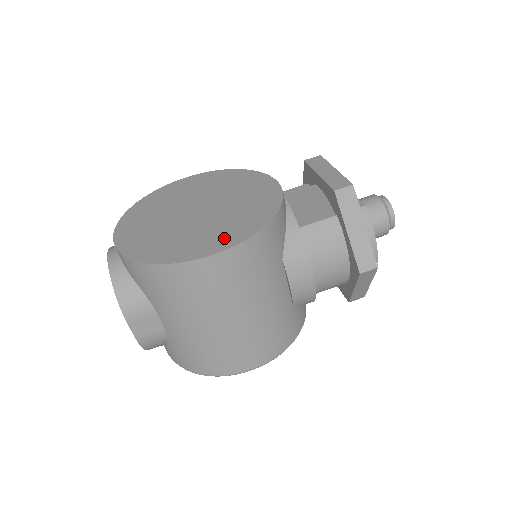
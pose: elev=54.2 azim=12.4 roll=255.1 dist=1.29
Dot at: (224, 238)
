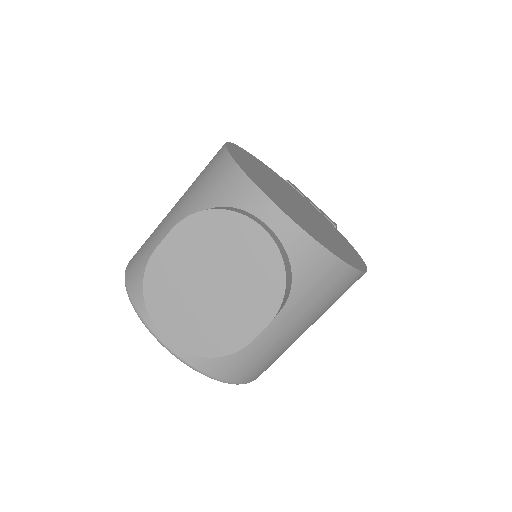
Dot at: occluded
